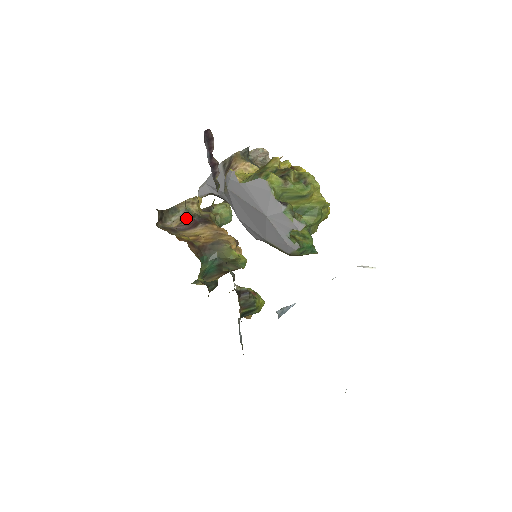
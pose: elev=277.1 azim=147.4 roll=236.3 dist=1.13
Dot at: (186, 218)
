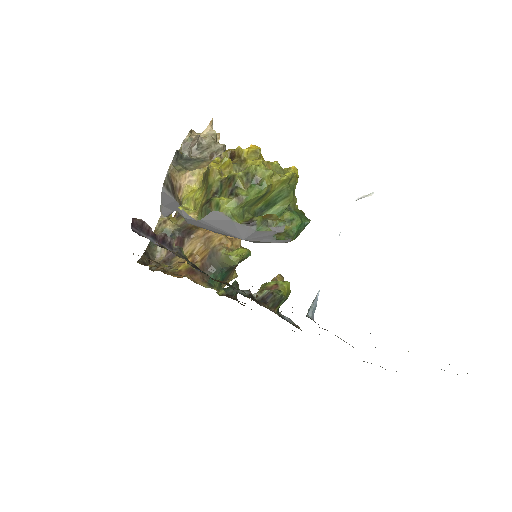
Dot at: occluded
